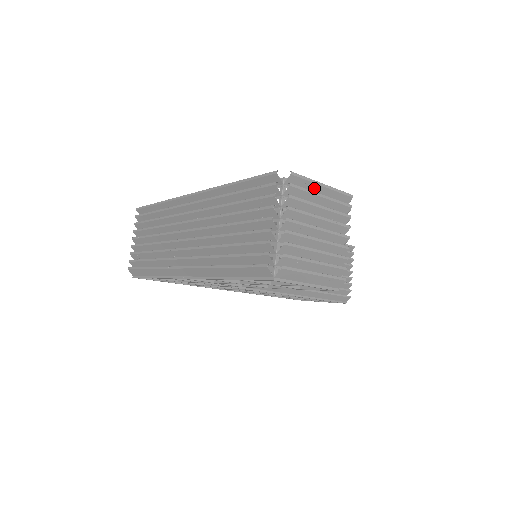
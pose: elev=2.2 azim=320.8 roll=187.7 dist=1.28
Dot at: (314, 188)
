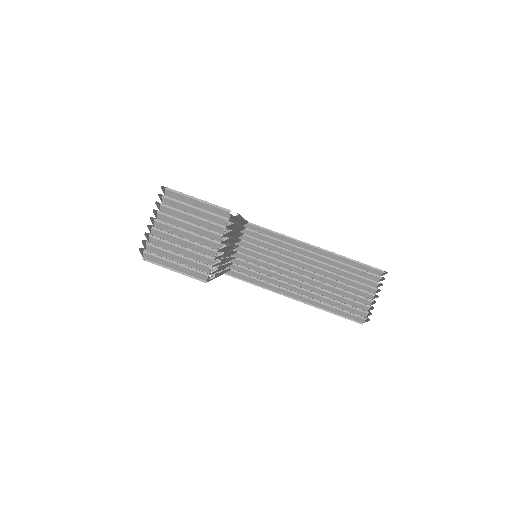
Dot at: (191, 201)
